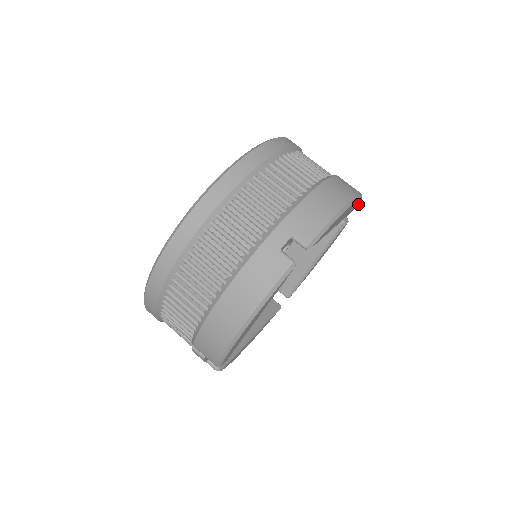
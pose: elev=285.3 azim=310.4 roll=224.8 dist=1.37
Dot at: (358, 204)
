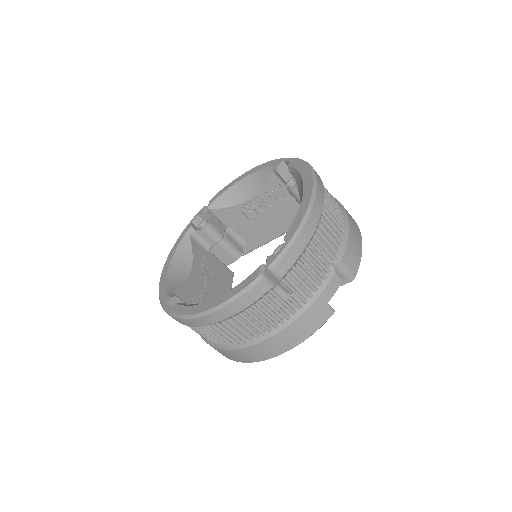
Dot at: occluded
